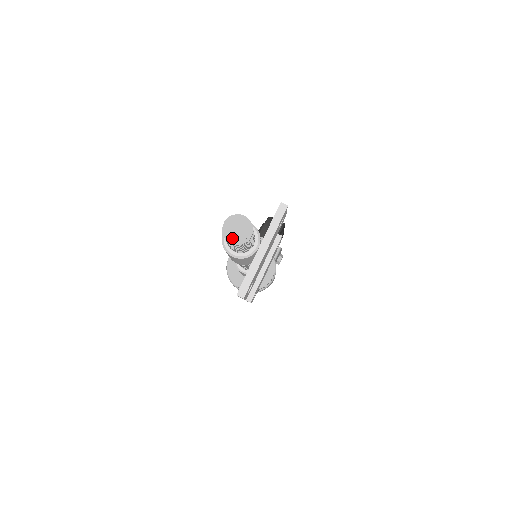
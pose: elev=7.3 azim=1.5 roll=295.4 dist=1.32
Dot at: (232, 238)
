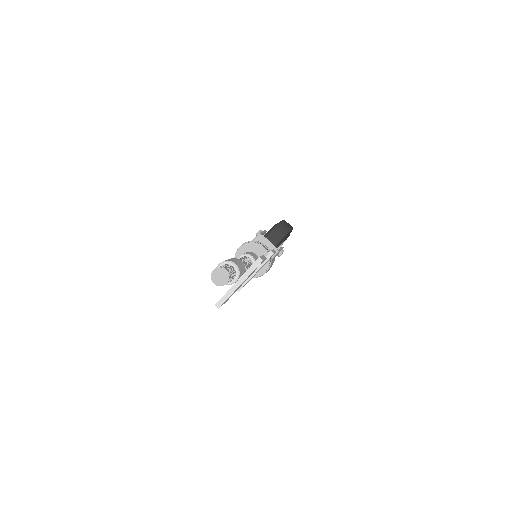
Dot at: (215, 281)
